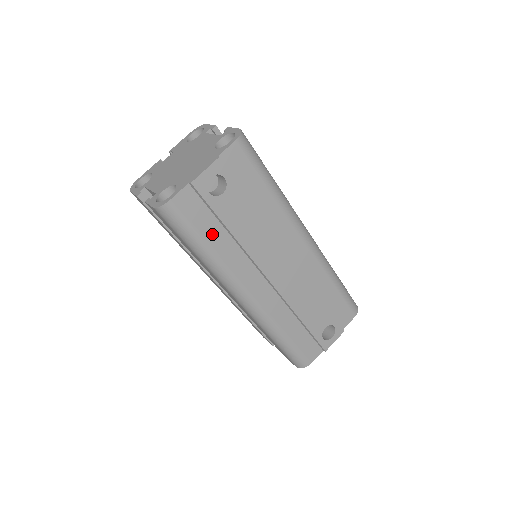
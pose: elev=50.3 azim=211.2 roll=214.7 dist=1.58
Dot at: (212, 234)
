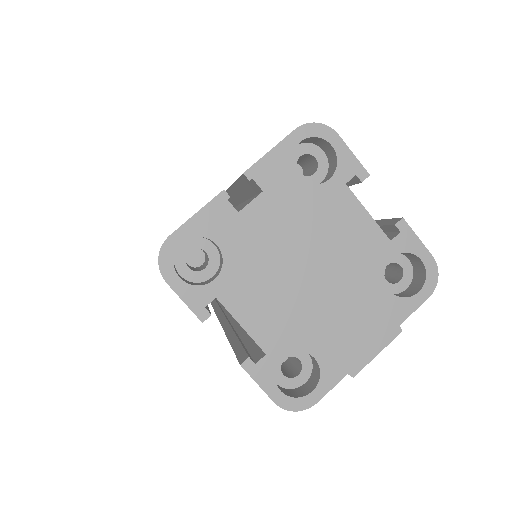
Dot at: occluded
